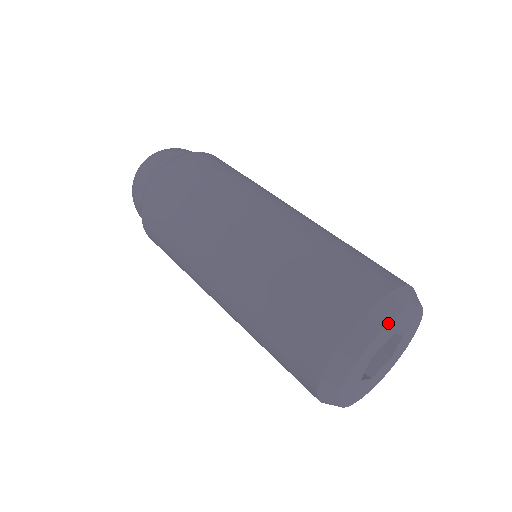
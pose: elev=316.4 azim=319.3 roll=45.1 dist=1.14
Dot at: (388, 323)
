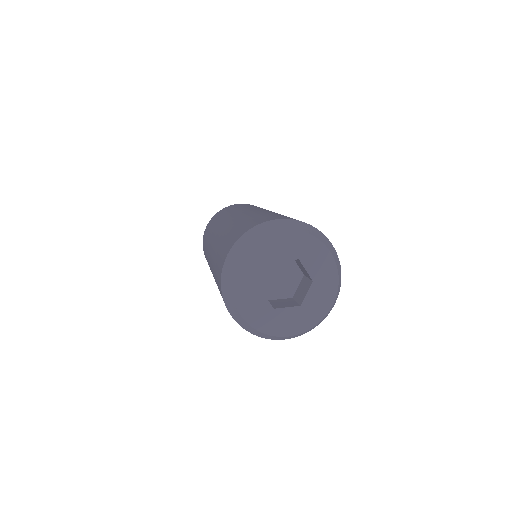
Dot at: (239, 257)
